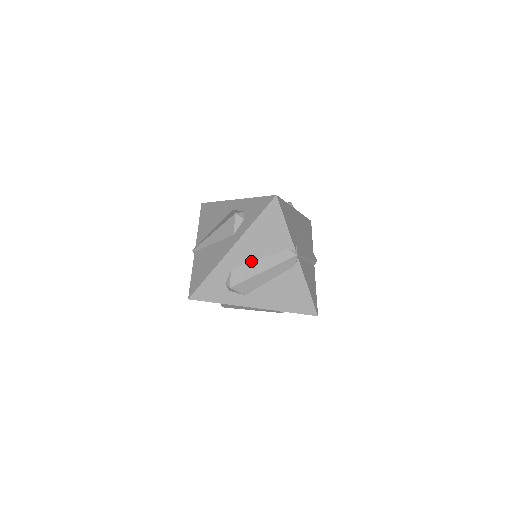
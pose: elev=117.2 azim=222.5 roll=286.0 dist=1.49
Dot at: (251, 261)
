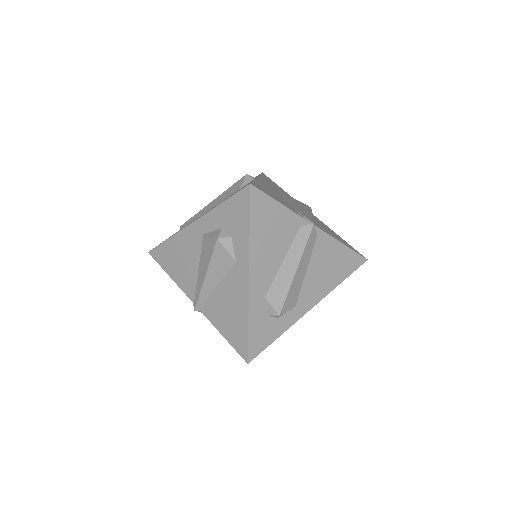
Dot at: (276, 271)
